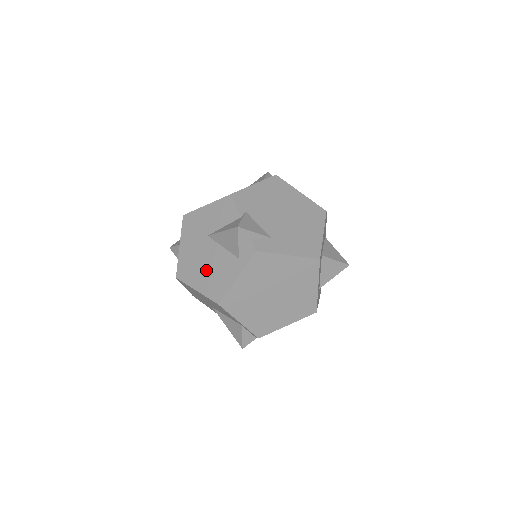
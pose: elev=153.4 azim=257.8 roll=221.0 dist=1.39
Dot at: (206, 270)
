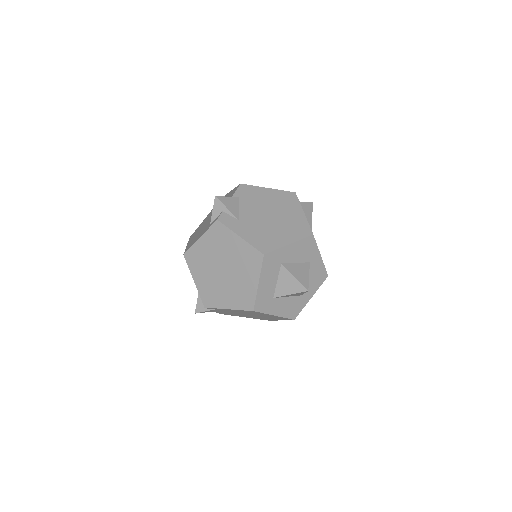
Dot at: (198, 232)
